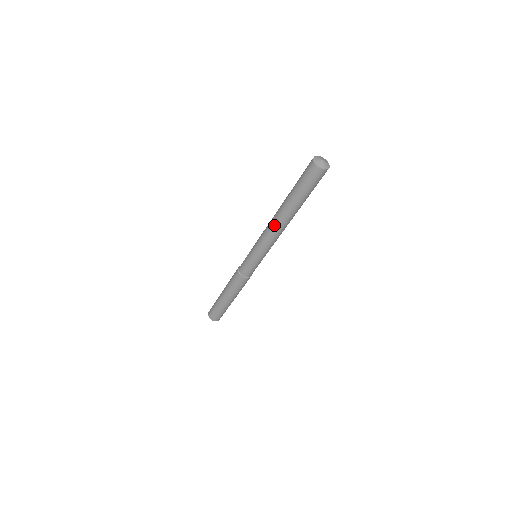
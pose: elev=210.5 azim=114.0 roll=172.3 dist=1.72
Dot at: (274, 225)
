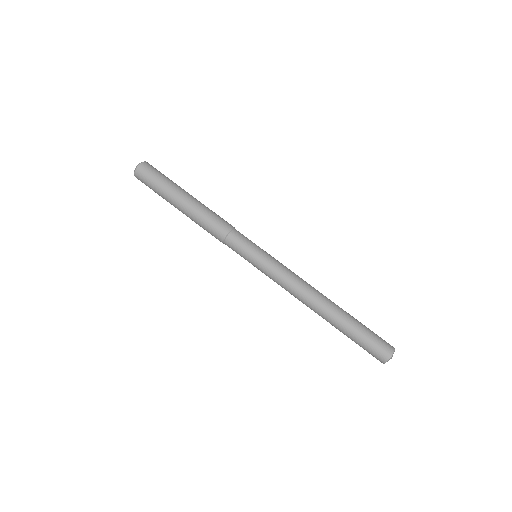
Dot at: (305, 301)
